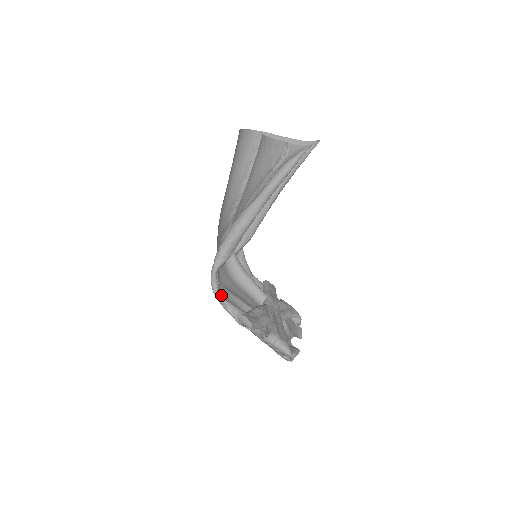
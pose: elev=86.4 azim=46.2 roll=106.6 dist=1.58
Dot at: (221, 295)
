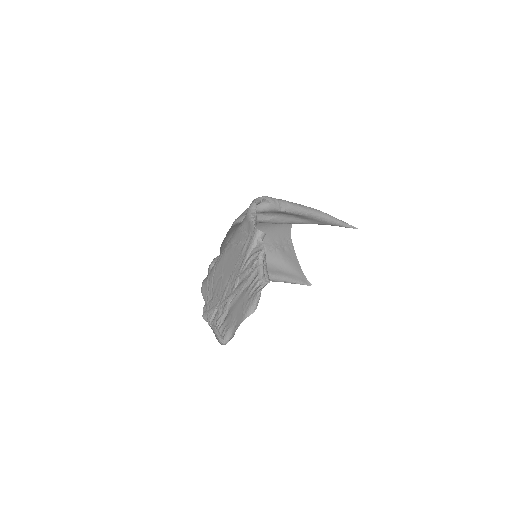
Dot at: occluded
